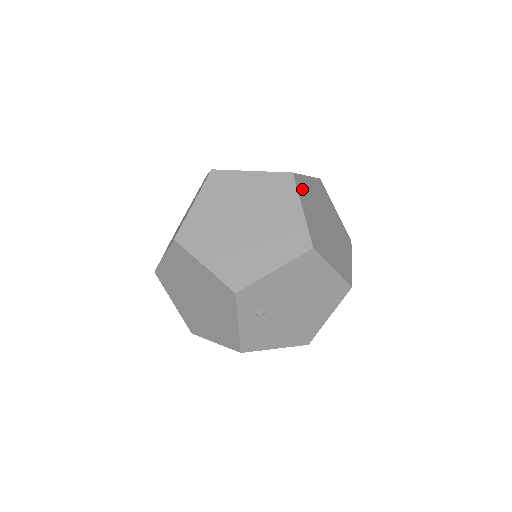
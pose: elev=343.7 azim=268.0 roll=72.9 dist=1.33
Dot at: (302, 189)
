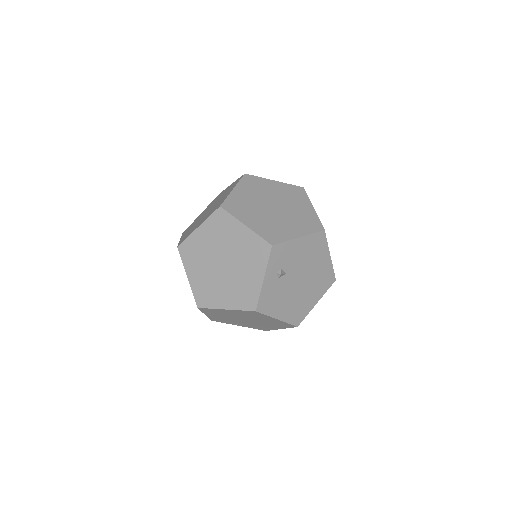
Dot at: occluded
